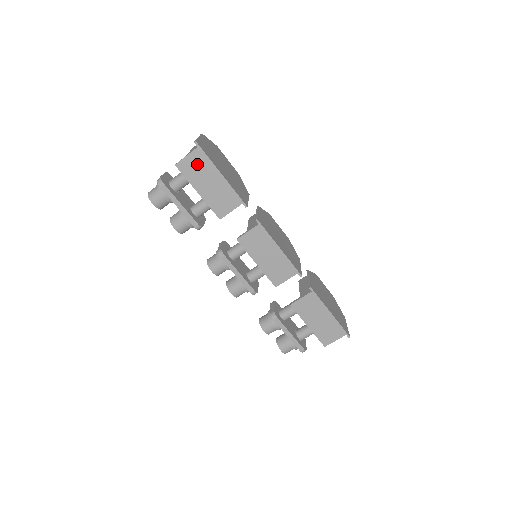
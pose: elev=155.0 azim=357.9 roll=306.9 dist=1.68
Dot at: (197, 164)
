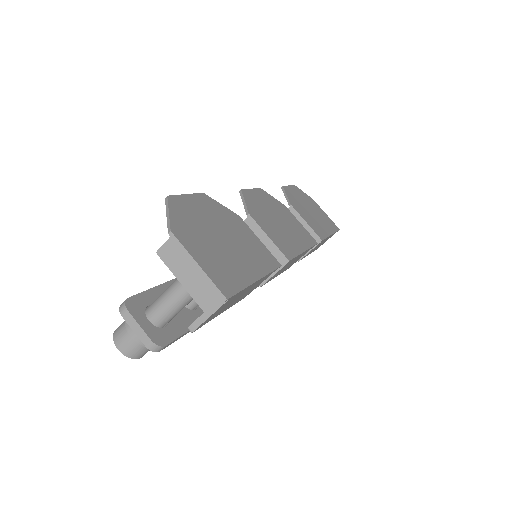
Dot at: (225, 306)
